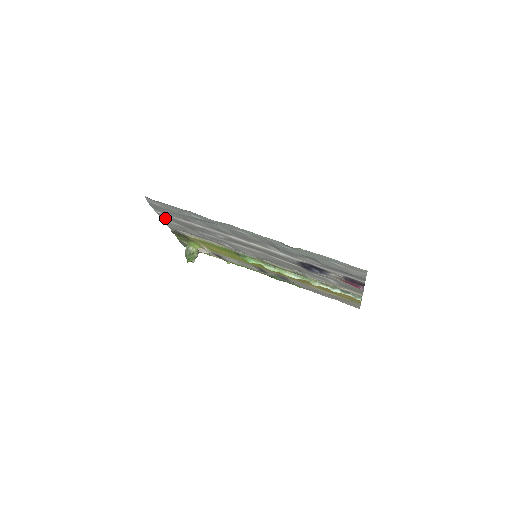
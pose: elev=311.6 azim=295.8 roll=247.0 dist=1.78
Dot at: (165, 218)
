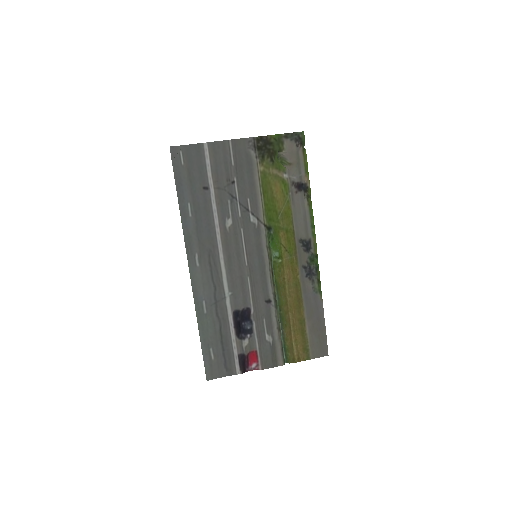
Dot at: (224, 145)
